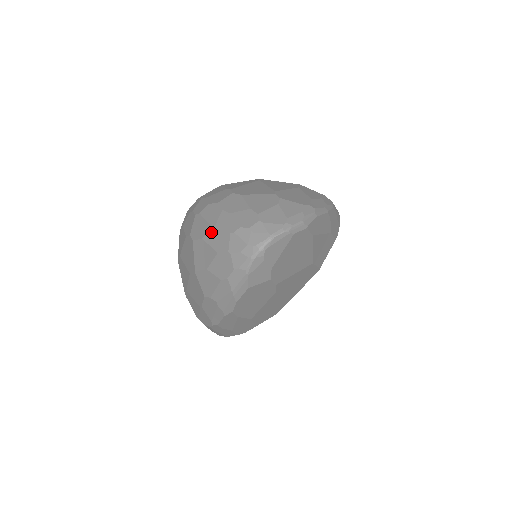
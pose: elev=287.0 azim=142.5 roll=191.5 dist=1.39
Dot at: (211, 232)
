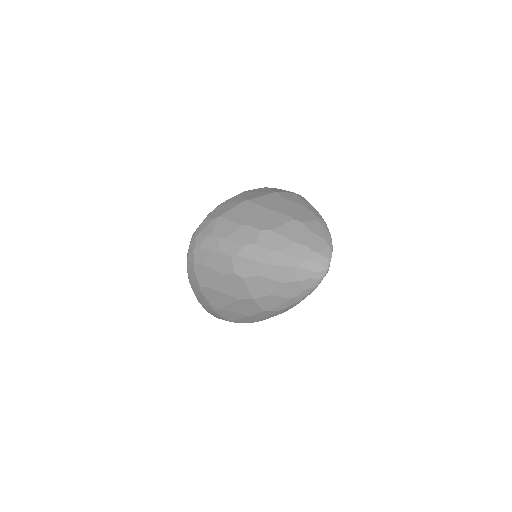
Dot at: (269, 270)
